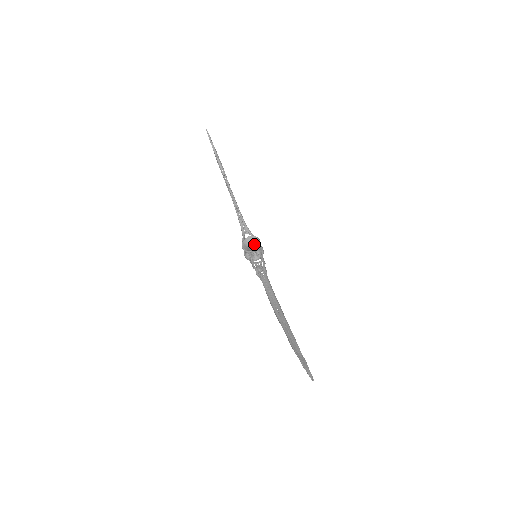
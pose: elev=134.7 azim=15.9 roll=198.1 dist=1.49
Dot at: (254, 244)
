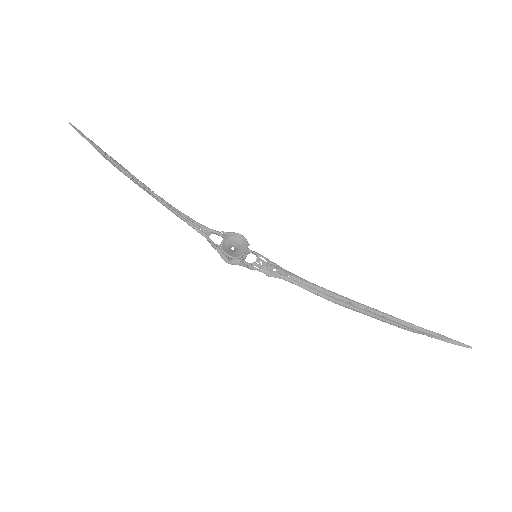
Dot at: (234, 243)
